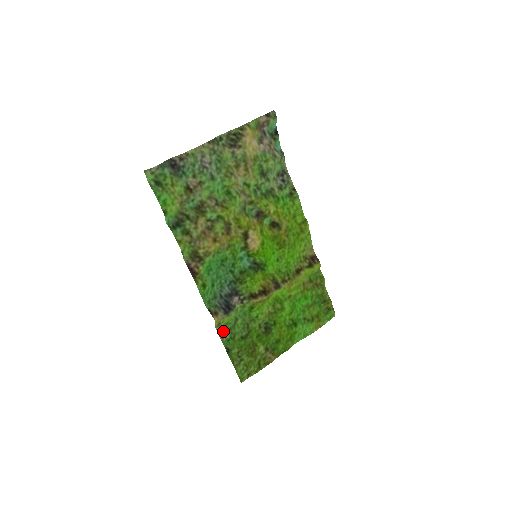
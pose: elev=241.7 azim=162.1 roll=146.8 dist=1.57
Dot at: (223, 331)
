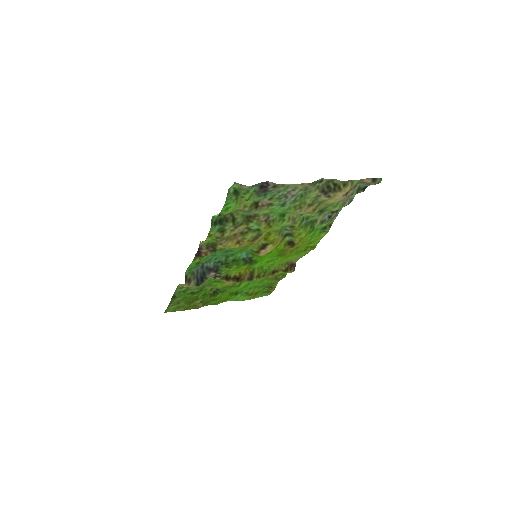
Dot at: (182, 287)
